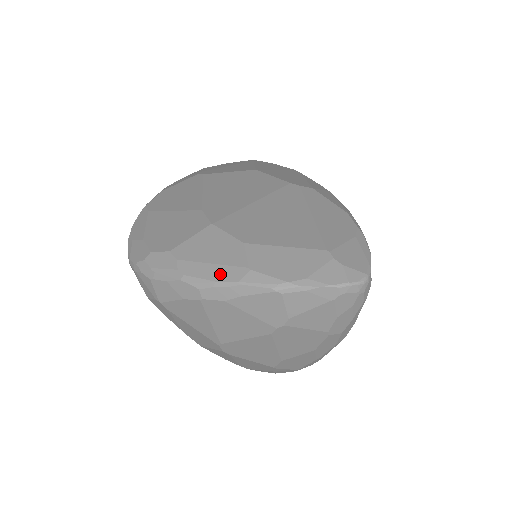
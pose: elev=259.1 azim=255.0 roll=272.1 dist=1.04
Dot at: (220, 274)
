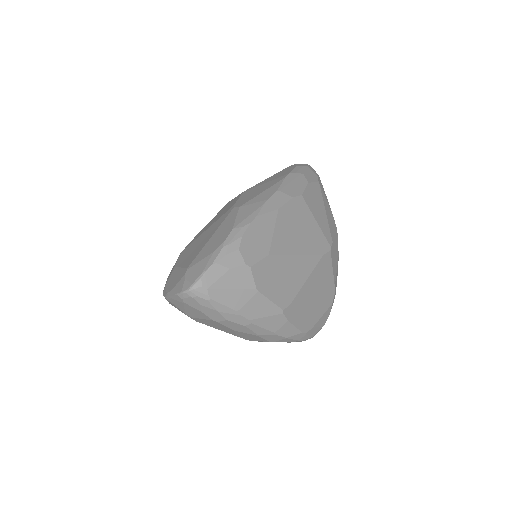
Dot at: occluded
